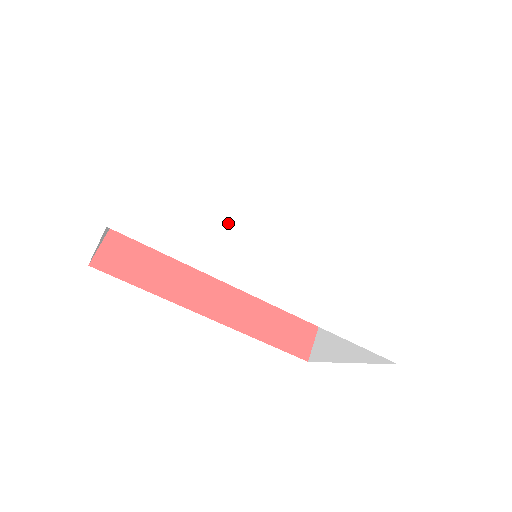
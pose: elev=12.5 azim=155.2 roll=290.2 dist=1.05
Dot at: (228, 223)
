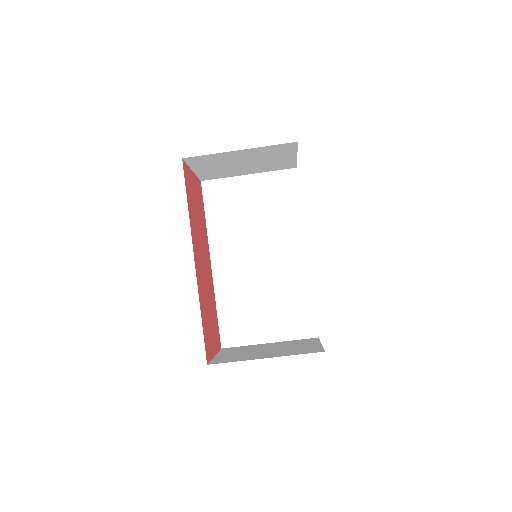
Dot at: occluded
